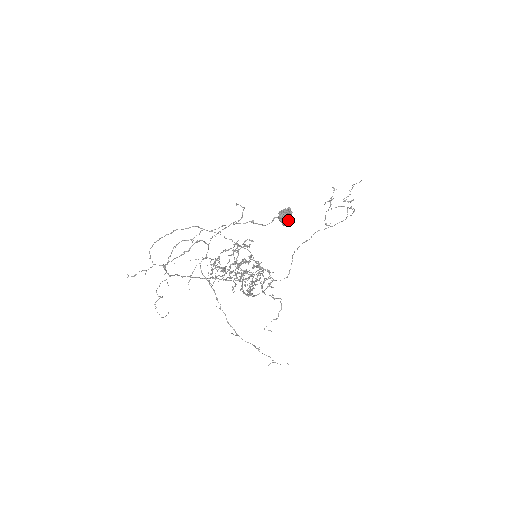
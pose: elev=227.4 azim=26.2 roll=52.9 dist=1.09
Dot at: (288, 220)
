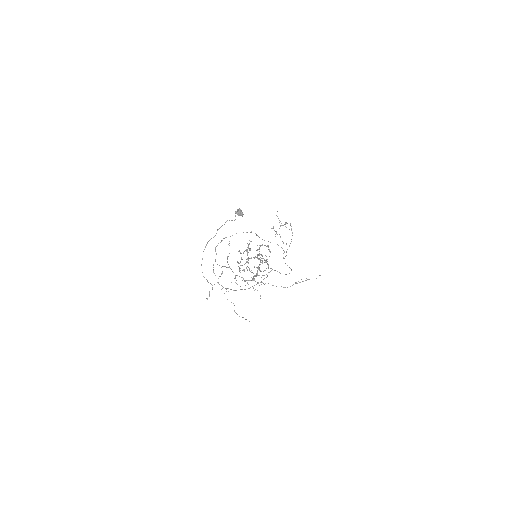
Dot at: (241, 211)
